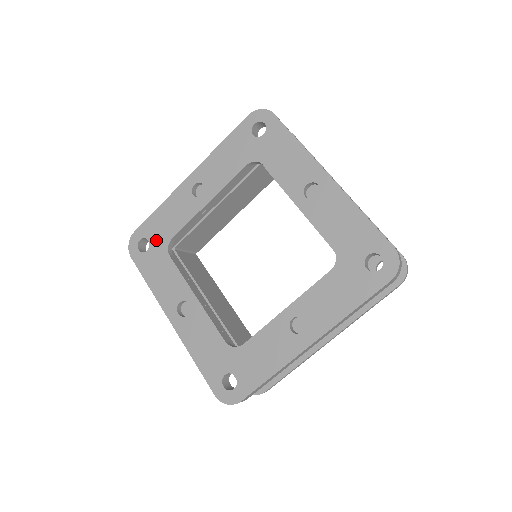
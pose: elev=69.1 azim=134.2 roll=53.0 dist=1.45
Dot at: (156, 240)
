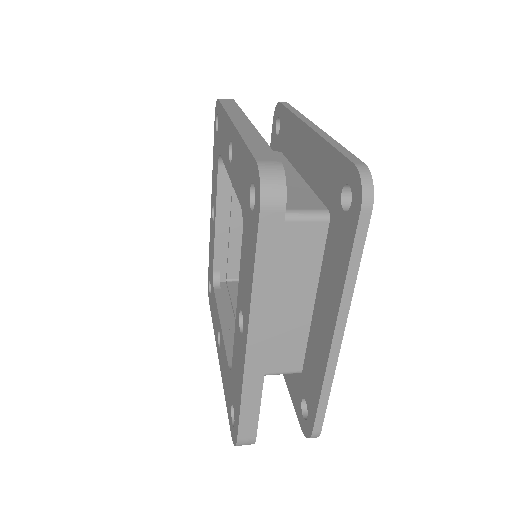
Dot at: (211, 278)
